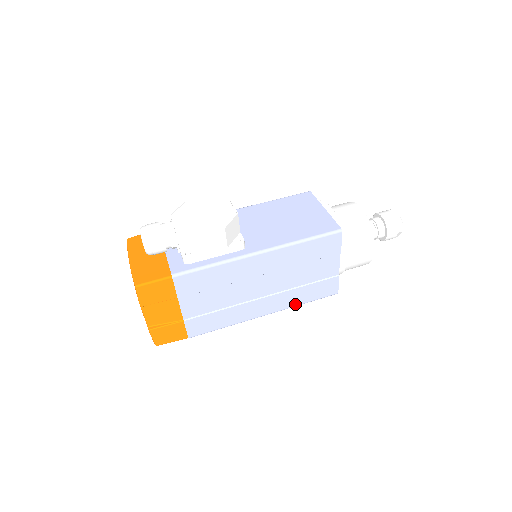
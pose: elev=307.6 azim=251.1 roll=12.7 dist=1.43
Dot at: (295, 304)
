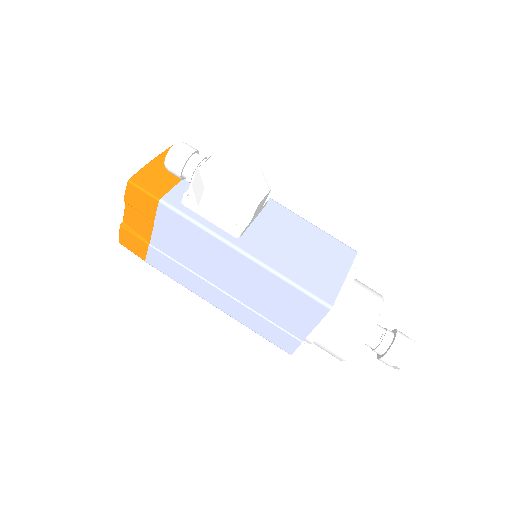
Dot at: (247, 325)
